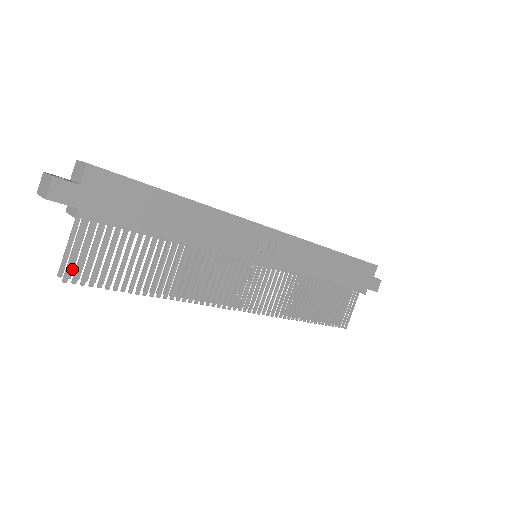
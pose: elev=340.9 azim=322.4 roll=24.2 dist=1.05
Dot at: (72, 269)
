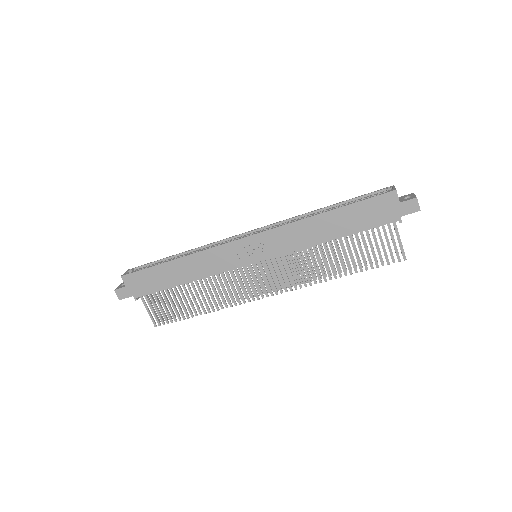
Dot at: occluded
